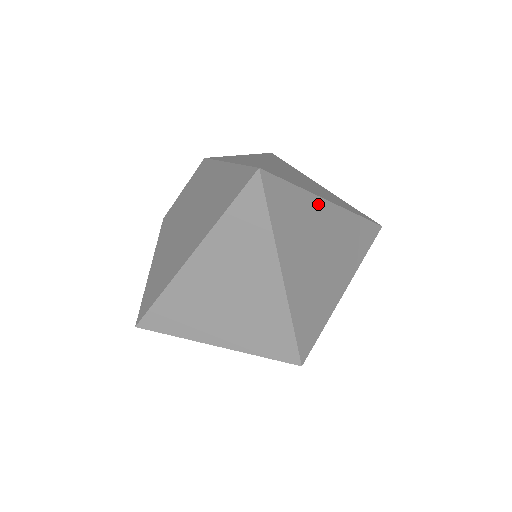
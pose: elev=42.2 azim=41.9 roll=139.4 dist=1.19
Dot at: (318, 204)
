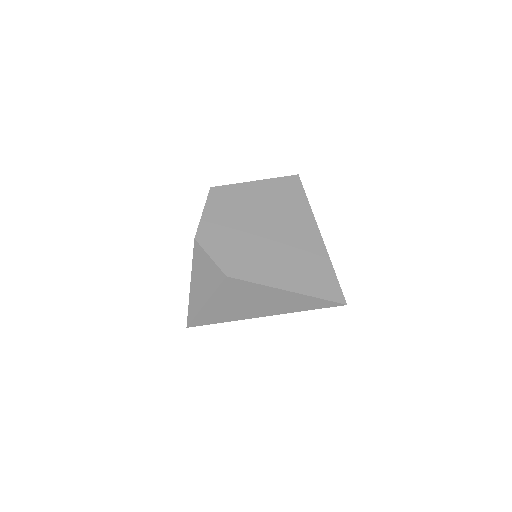
Dot at: occluded
